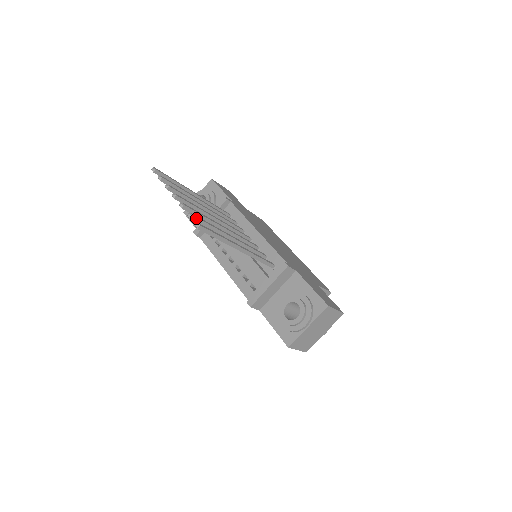
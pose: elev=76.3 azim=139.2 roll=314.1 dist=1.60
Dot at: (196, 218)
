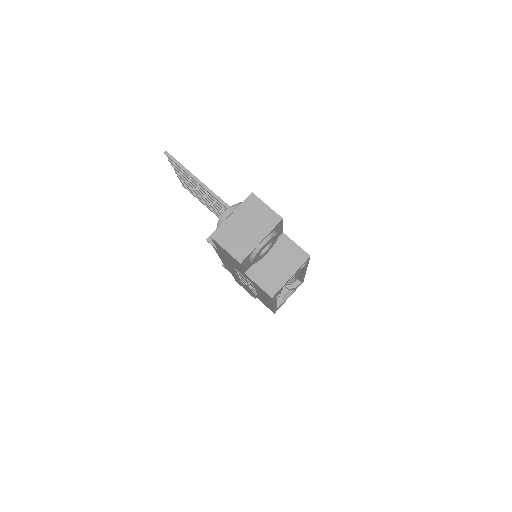
Dot at: occluded
